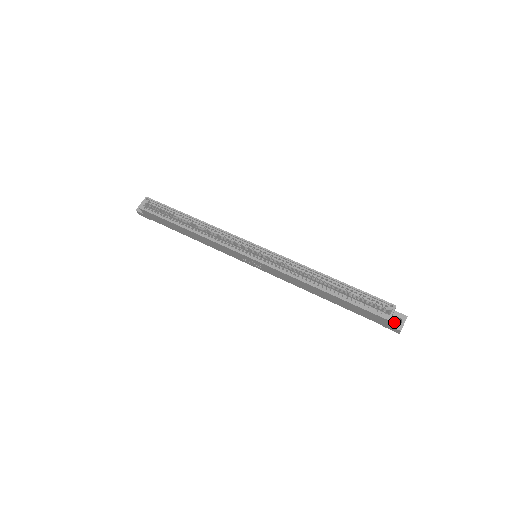
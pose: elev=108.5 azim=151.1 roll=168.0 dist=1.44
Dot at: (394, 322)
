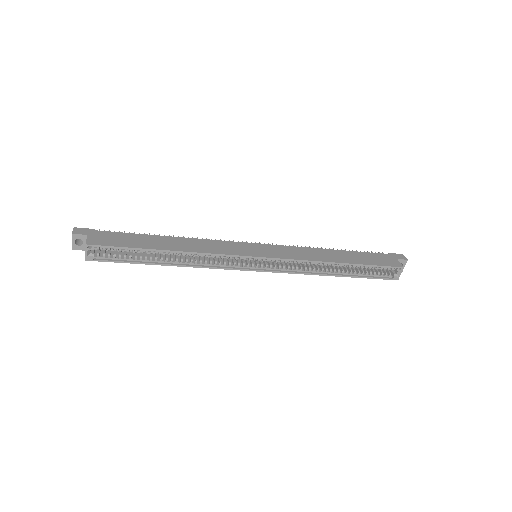
Dot at: occluded
